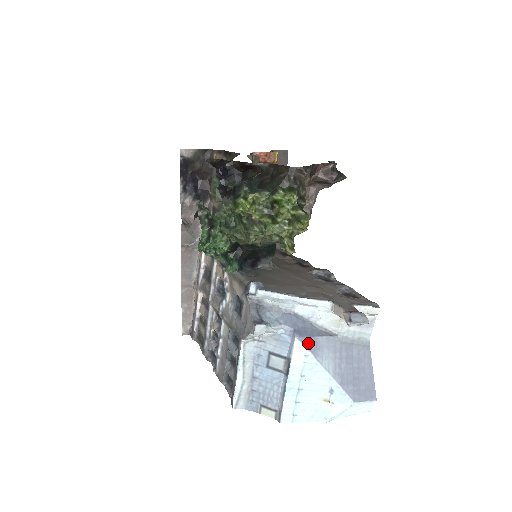
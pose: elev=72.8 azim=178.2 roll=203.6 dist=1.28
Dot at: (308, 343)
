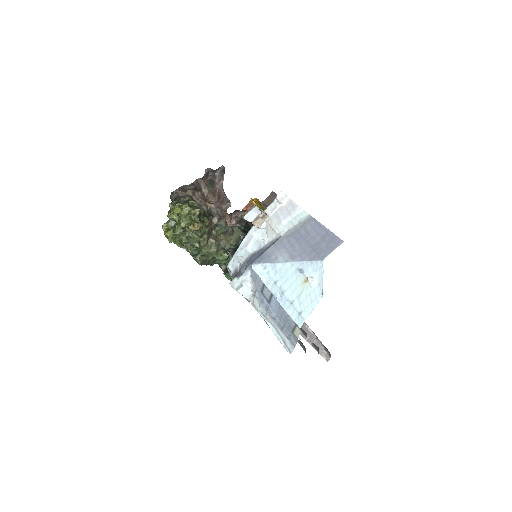
Dot at: (260, 260)
